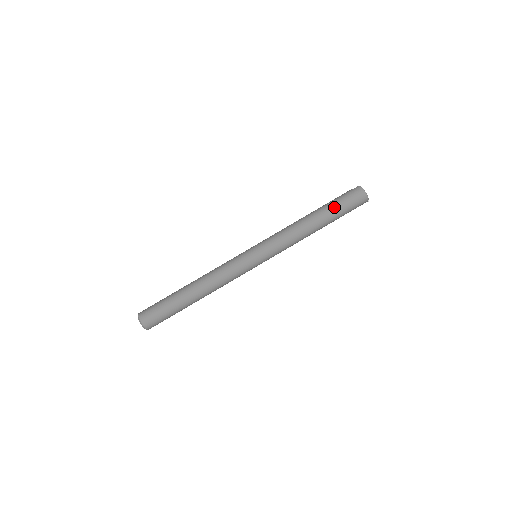
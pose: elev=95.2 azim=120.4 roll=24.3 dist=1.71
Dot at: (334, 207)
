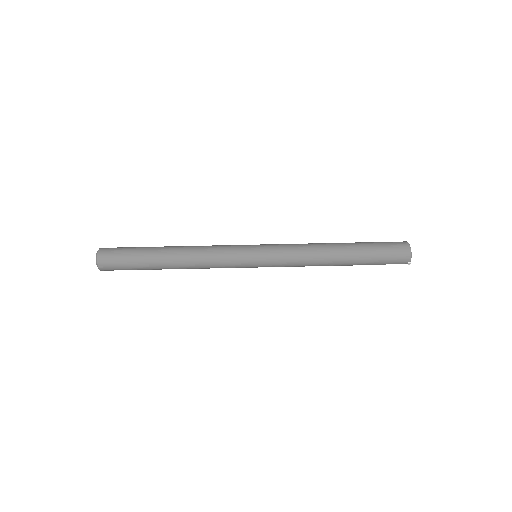
Dot at: (367, 245)
